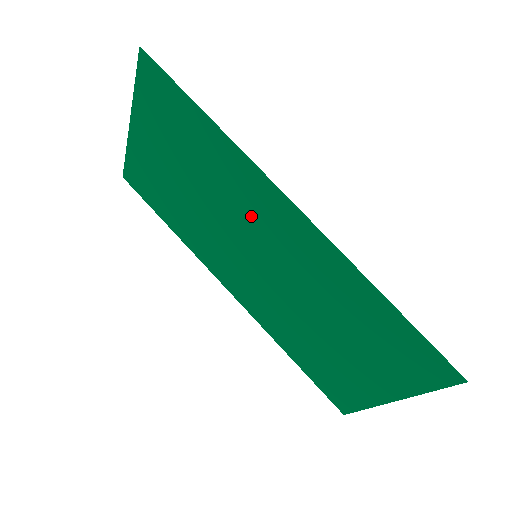
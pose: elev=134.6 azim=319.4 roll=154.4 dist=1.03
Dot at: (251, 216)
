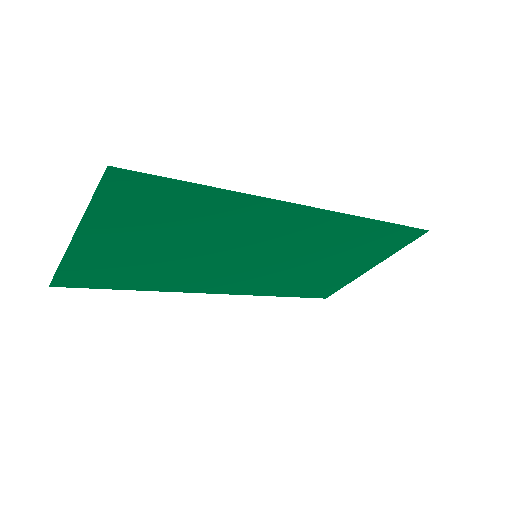
Dot at: (257, 234)
